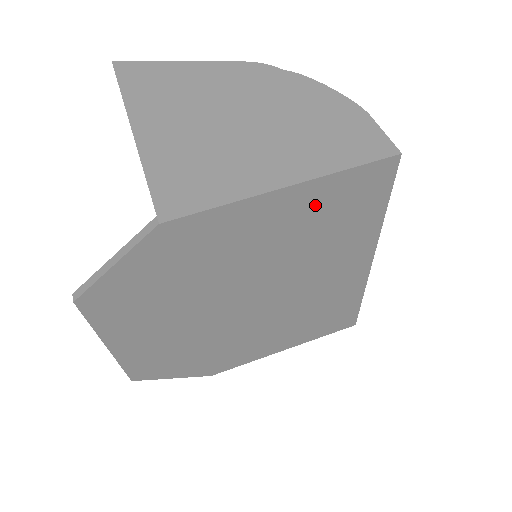
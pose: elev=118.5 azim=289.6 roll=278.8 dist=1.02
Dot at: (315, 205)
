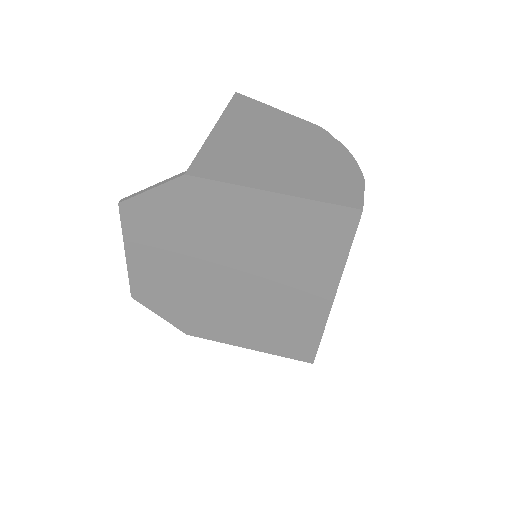
Dot at: (291, 219)
